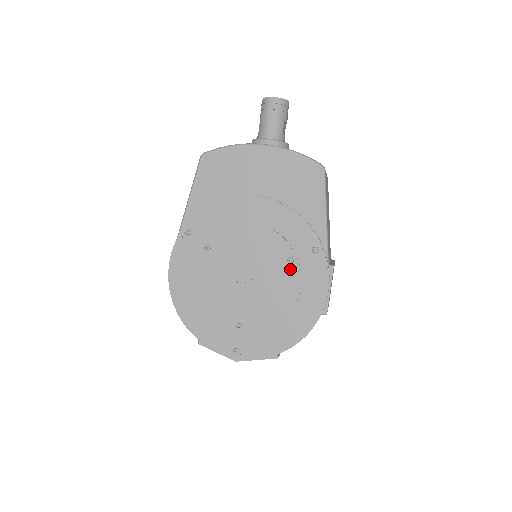
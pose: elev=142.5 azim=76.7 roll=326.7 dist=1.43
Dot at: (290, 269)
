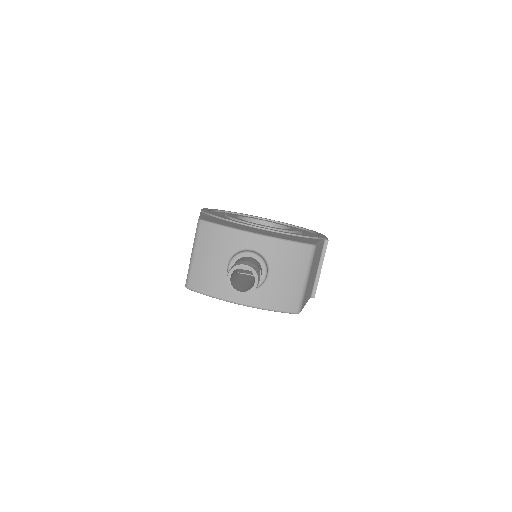
Dot at: occluded
